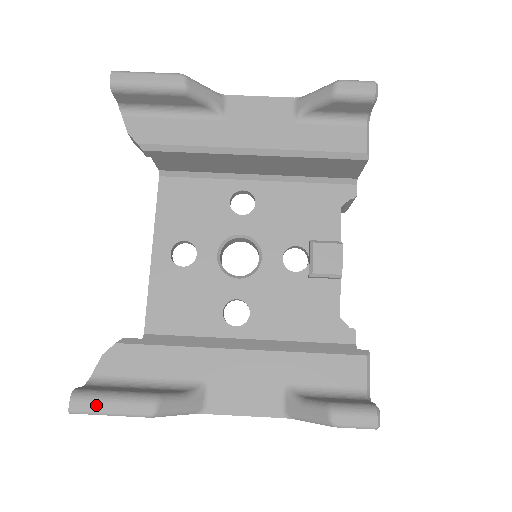
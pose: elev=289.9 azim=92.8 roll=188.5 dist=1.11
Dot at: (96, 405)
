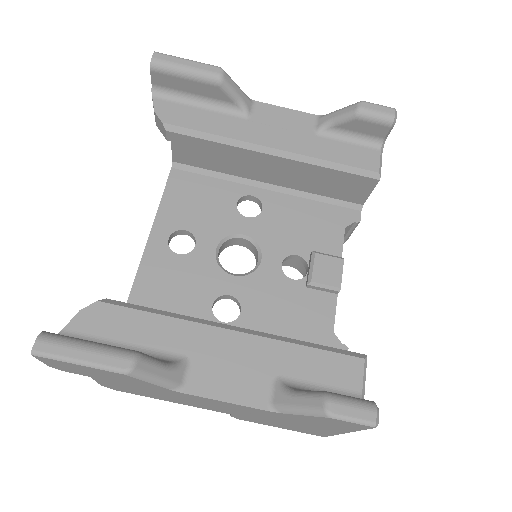
Dot at: (65, 350)
